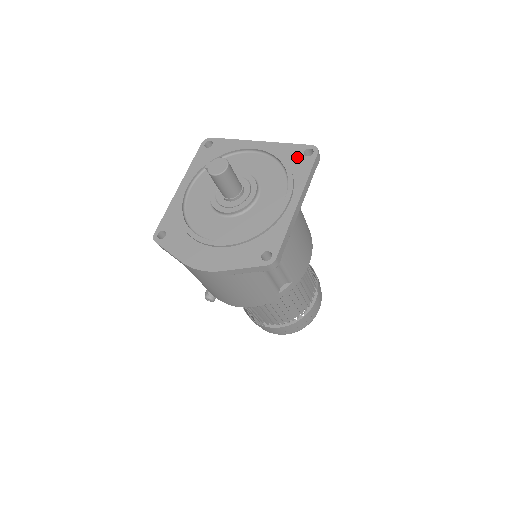
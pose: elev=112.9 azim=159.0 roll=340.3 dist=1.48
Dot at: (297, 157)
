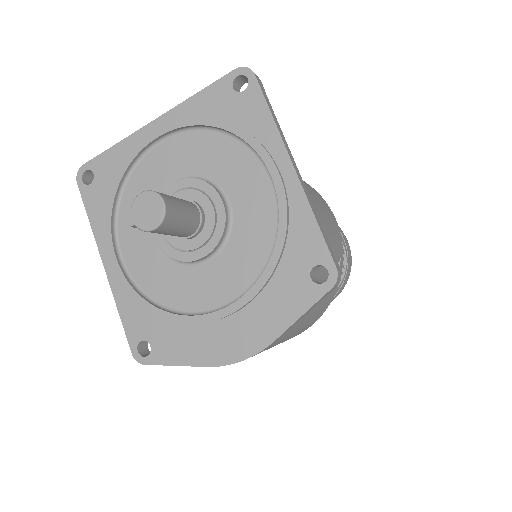
Dot at: (230, 102)
